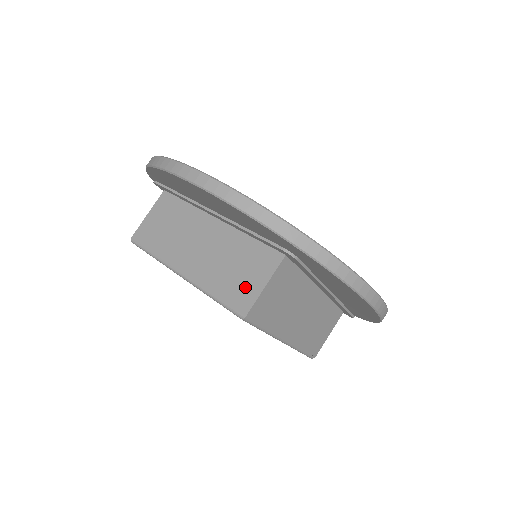
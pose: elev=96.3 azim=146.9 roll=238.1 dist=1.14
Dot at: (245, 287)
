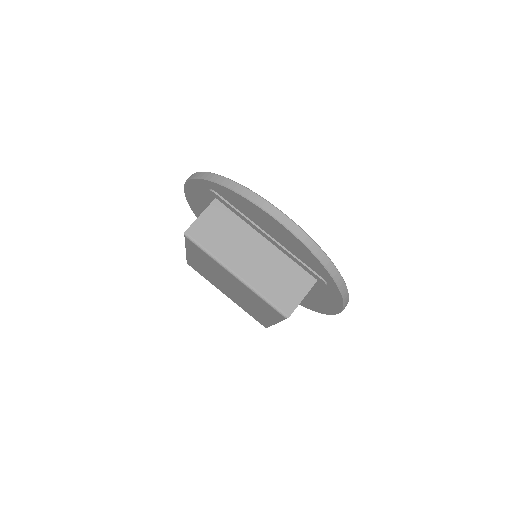
Dot at: occluded
